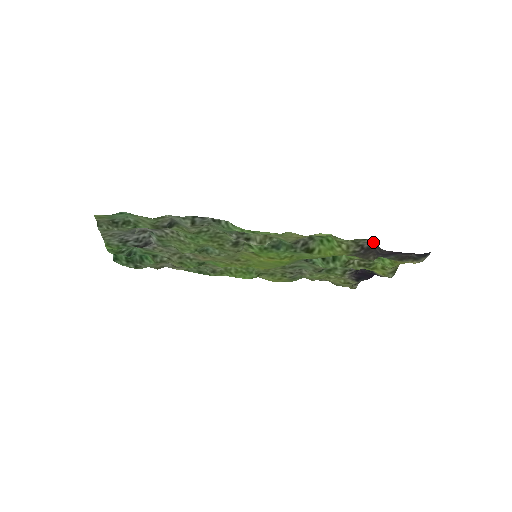
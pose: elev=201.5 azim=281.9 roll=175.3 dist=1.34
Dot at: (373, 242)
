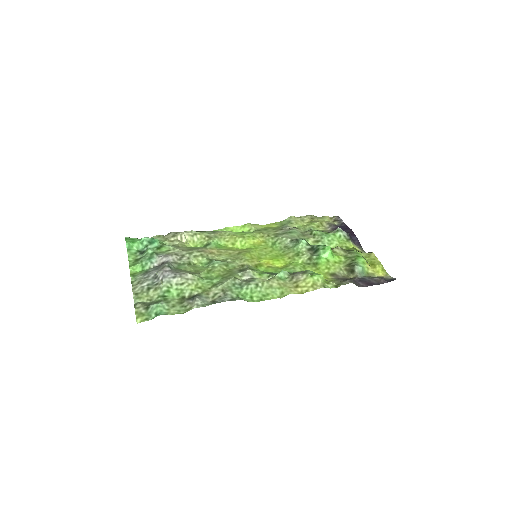
Dot at: occluded
